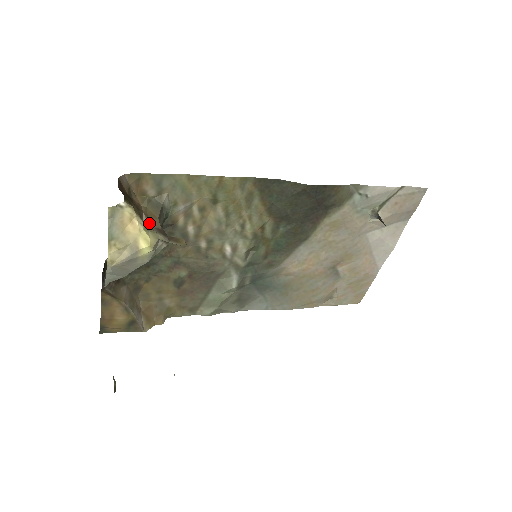
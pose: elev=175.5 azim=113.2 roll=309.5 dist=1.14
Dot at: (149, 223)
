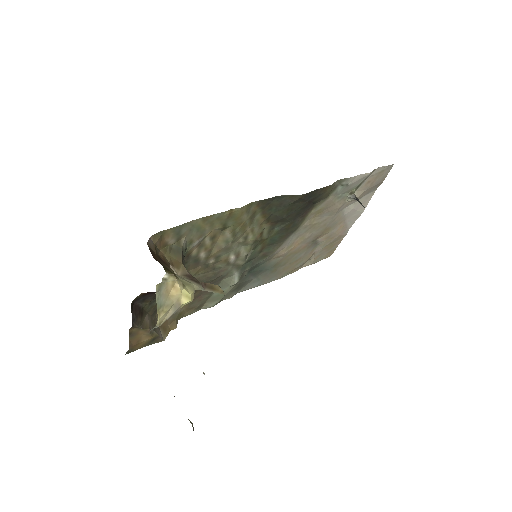
Dot at: (177, 271)
